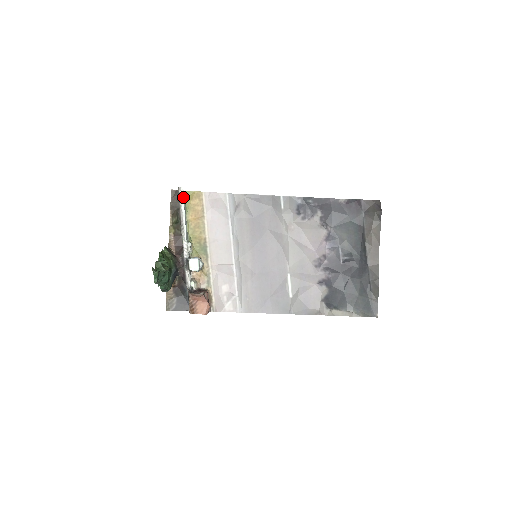
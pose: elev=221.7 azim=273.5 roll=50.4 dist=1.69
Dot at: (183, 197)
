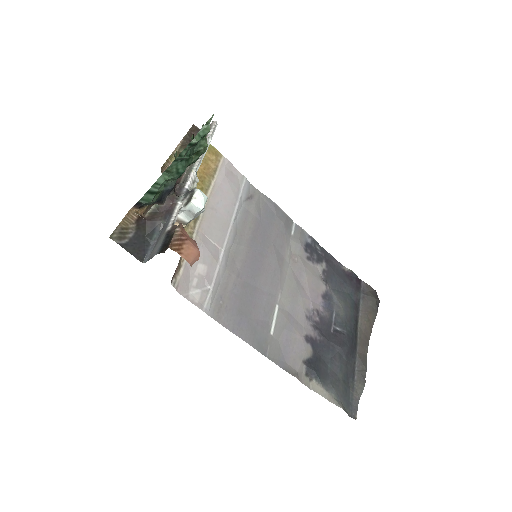
Dot at: (213, 134)
